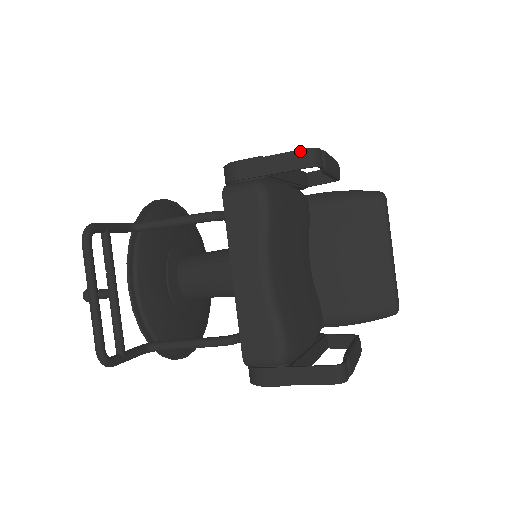
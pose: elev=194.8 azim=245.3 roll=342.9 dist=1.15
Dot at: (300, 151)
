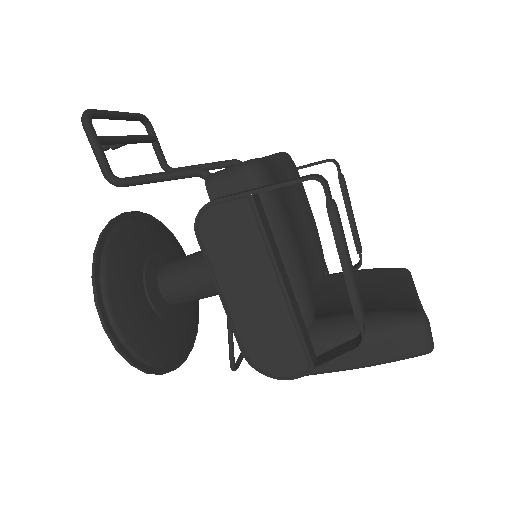
Dot at: (323, 160)
